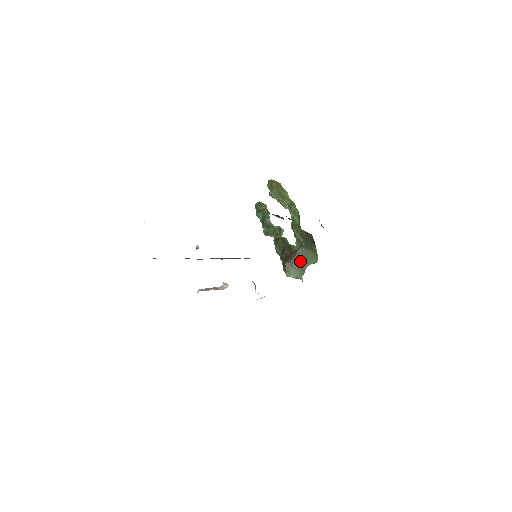
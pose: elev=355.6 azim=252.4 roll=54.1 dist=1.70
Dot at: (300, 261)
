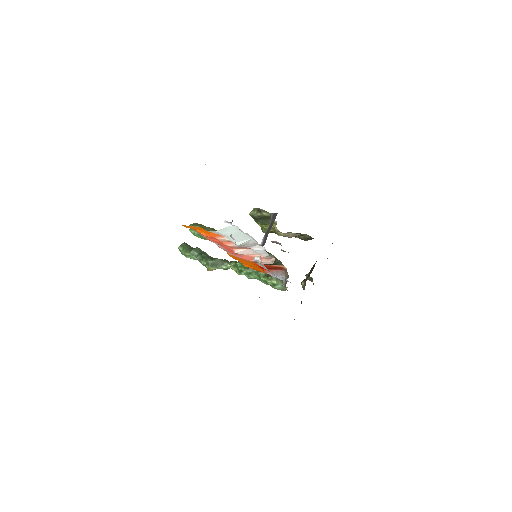
Dot at: occluded
